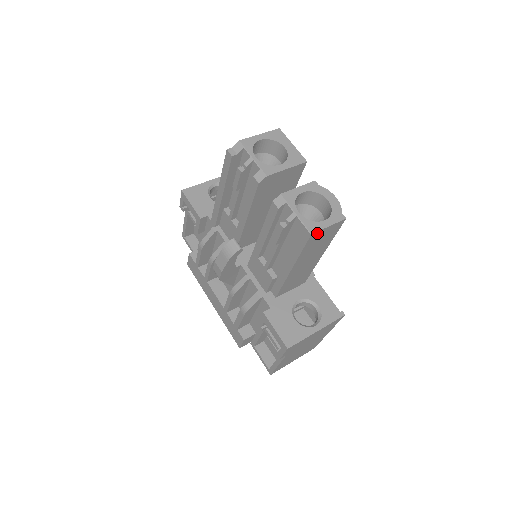
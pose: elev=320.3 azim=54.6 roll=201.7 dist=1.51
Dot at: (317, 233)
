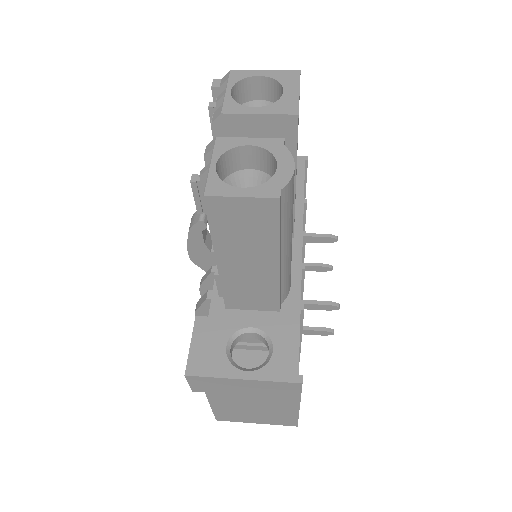
Dot at: (219, 200)
